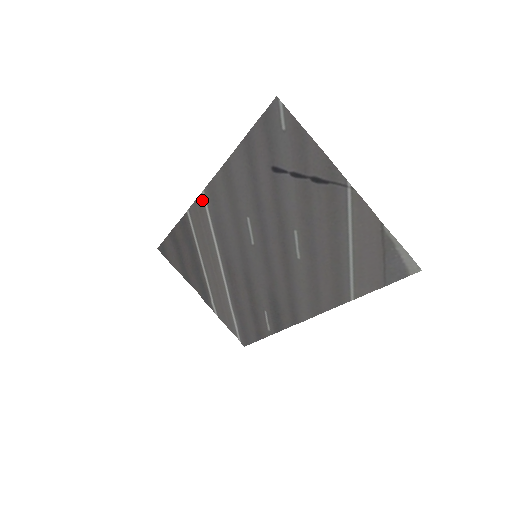
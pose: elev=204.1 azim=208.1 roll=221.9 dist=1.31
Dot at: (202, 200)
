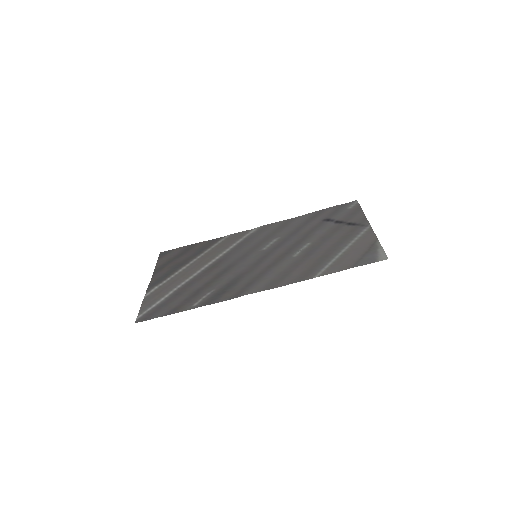
Dot at: (250, 231)
